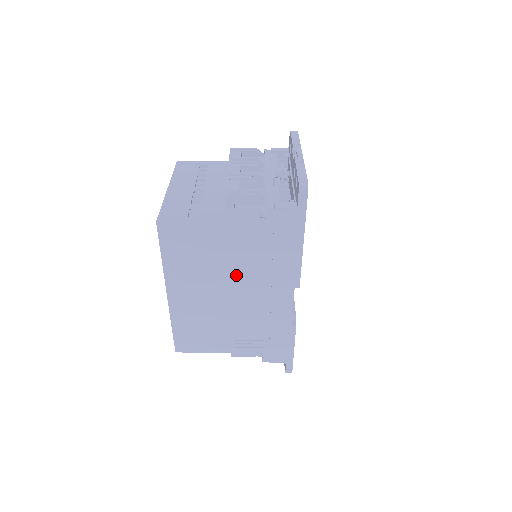
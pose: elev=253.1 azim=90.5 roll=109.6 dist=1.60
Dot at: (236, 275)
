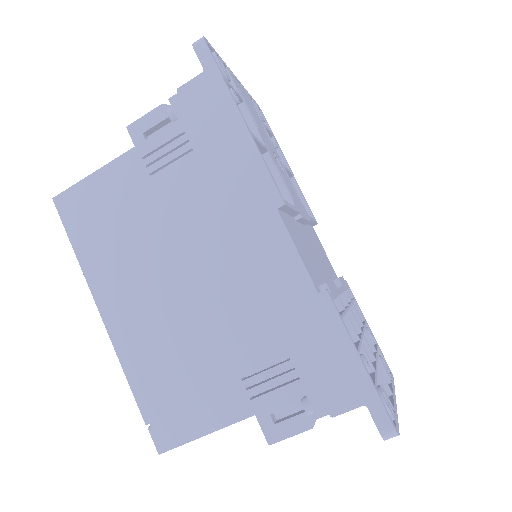
Dot at: (180, 232)
